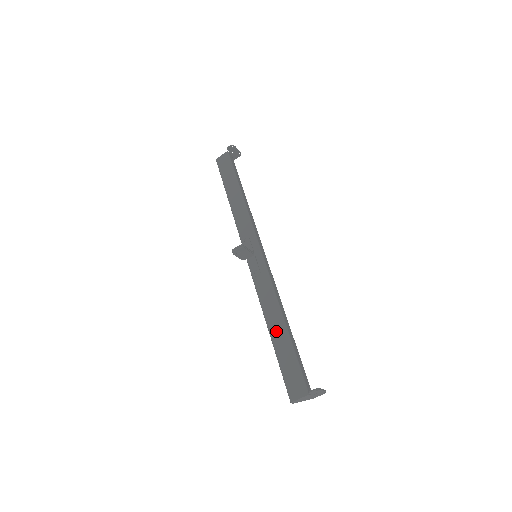
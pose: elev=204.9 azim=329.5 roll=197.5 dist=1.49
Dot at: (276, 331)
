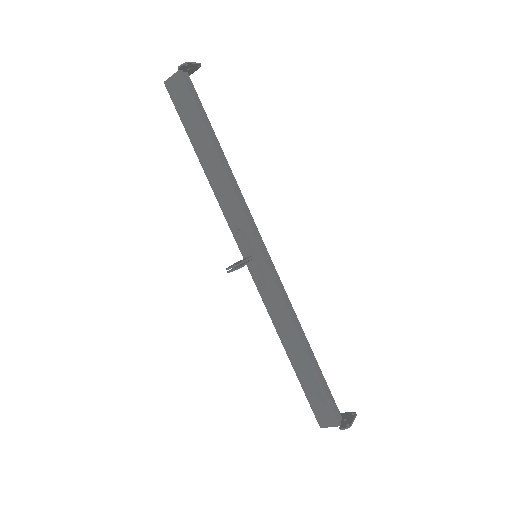
Dot at: (296, 357)
